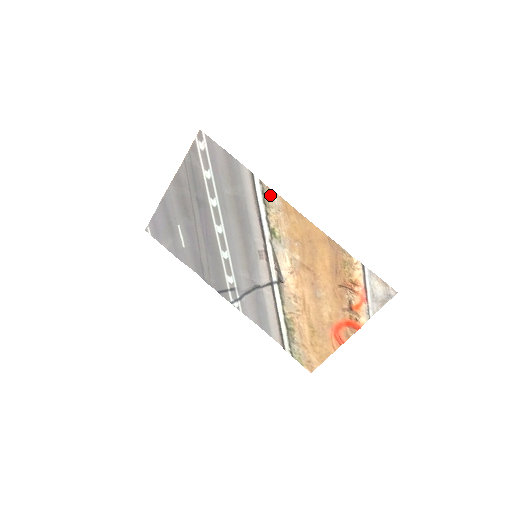
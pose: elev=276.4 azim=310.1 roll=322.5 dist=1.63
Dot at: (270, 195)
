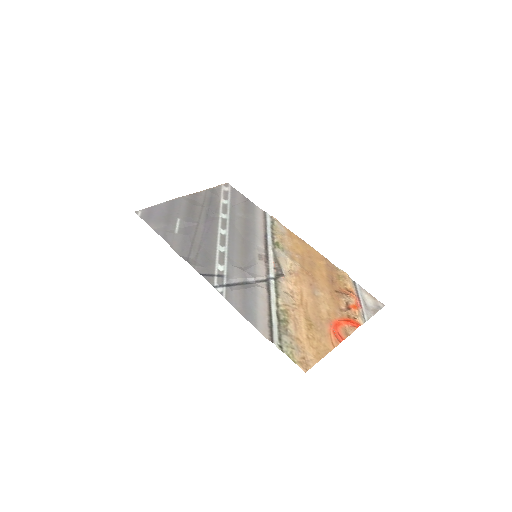
Dot at: (278, 224)
